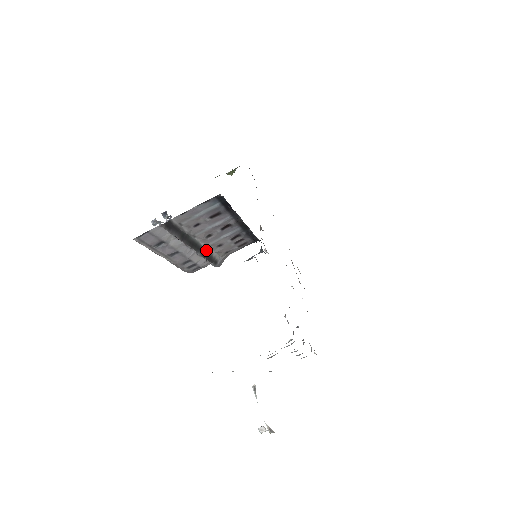
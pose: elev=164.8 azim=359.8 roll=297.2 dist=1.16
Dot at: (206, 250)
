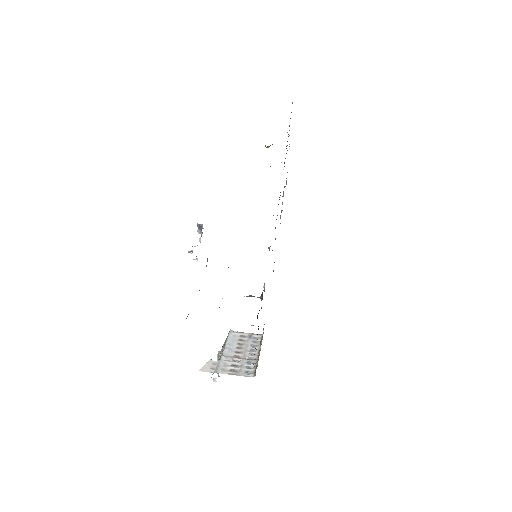
Dot at: occluded
